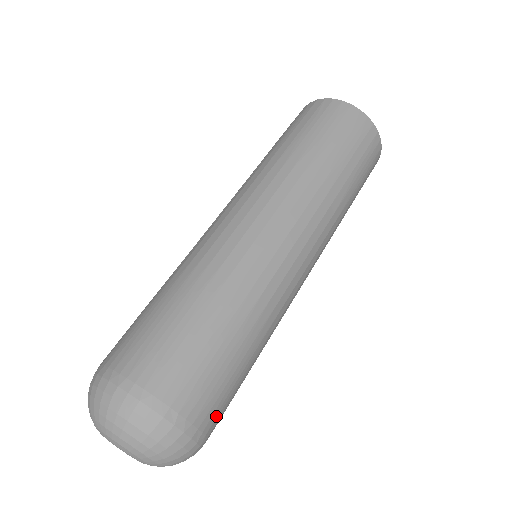
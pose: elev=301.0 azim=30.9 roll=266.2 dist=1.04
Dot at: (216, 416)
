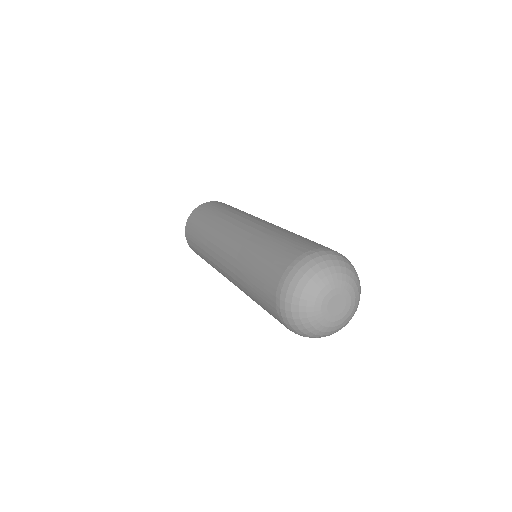
Dot at: occluded
